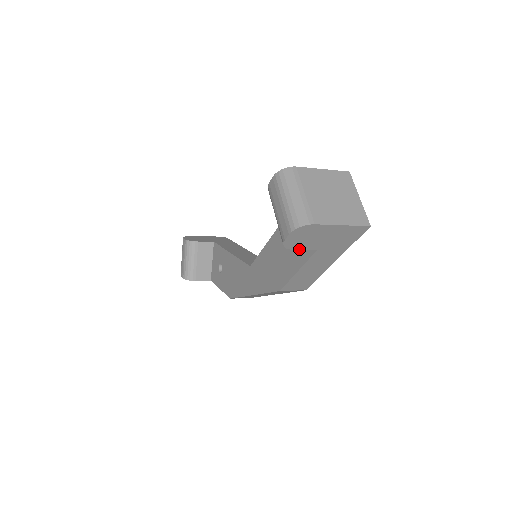
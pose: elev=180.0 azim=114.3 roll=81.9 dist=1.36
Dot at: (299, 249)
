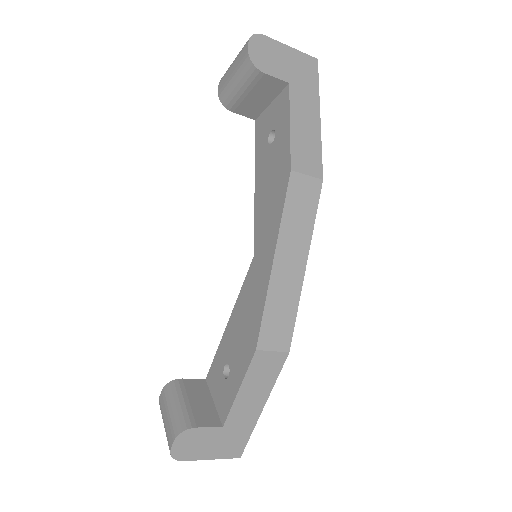
Dot at: (270, 75)
